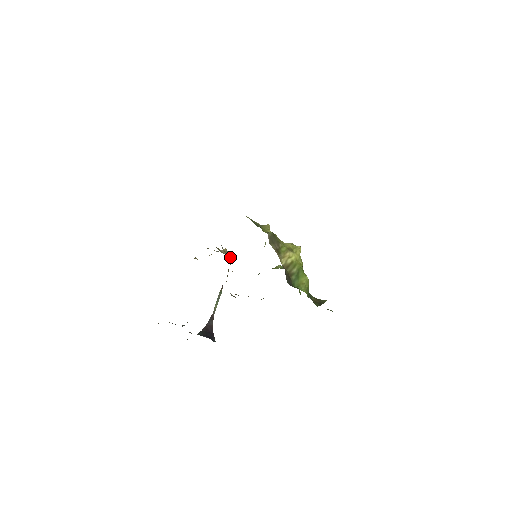
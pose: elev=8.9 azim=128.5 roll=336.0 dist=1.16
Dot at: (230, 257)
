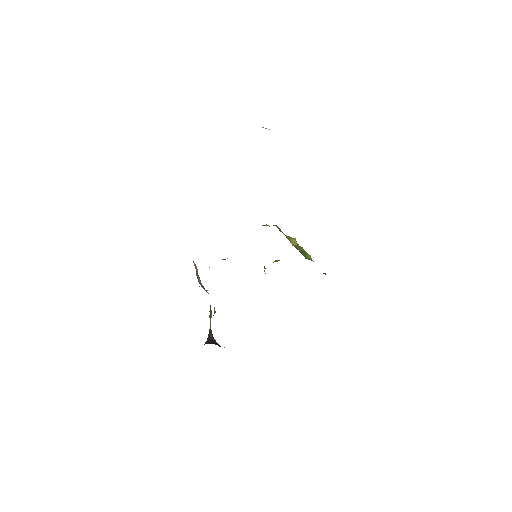
Dot at: occluded
